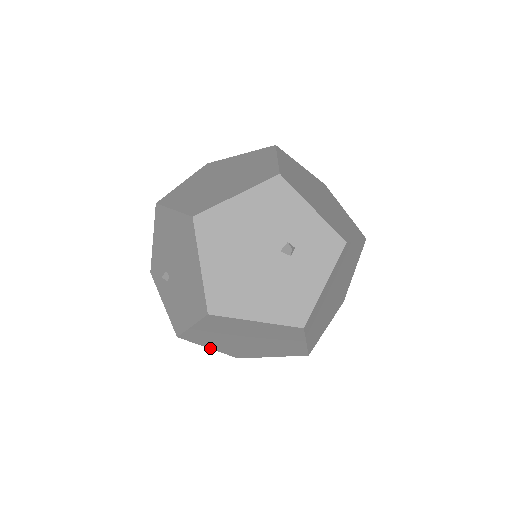
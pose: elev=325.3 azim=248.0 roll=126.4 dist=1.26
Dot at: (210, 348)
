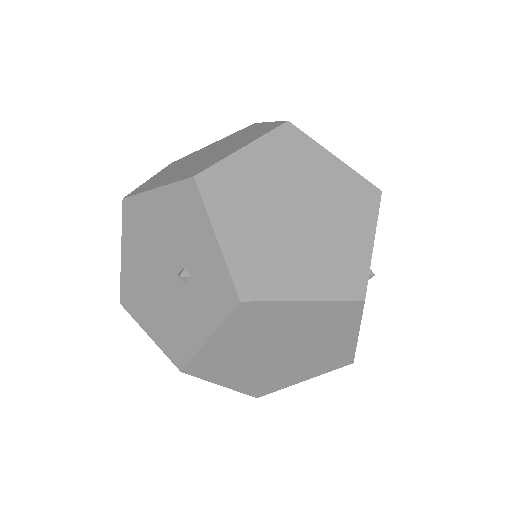
Dot at: occluded
